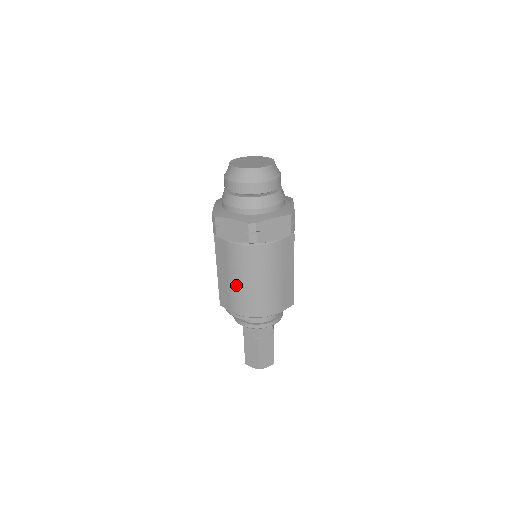
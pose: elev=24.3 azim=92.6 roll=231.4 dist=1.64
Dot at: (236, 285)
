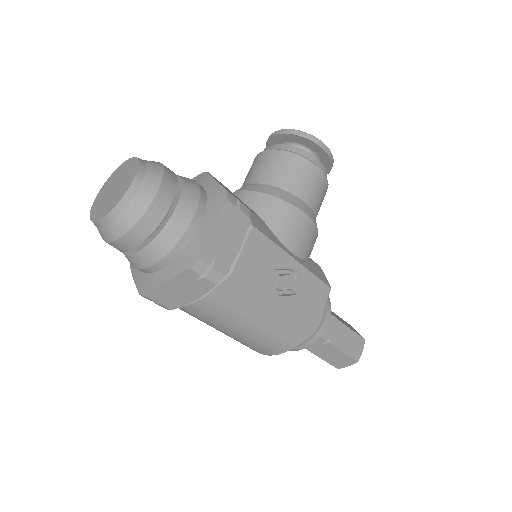
Dot at: occluded
